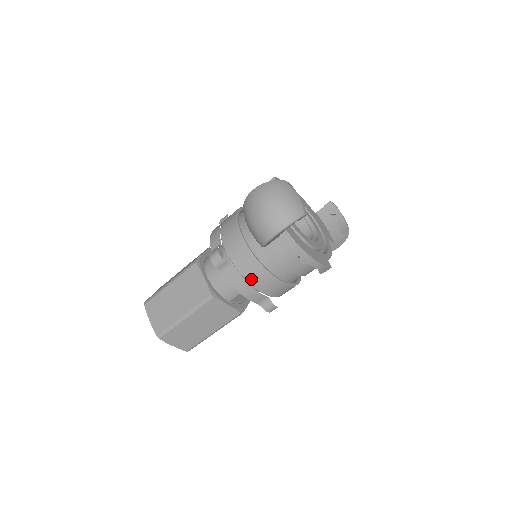
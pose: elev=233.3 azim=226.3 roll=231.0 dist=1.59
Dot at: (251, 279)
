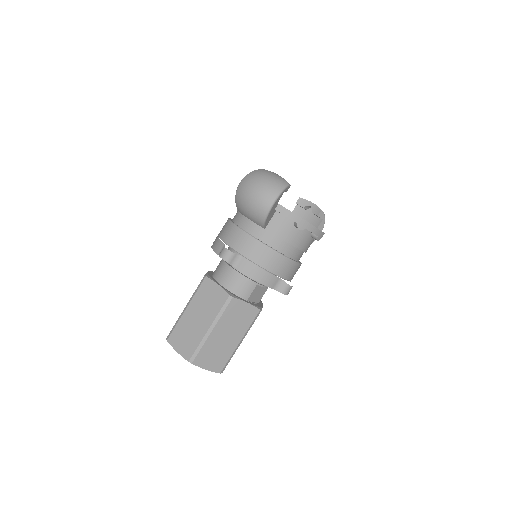
Dot at: (262, 262)
